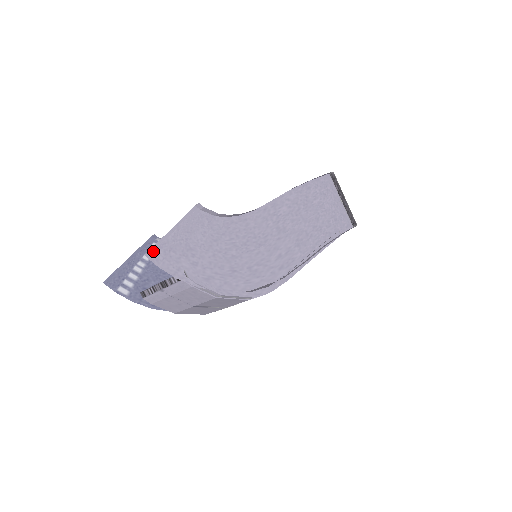
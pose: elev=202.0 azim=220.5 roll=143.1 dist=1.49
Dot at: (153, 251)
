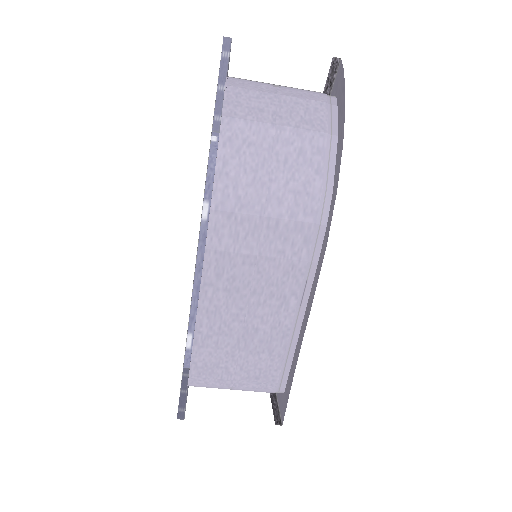
Dot at: (330, 69)
